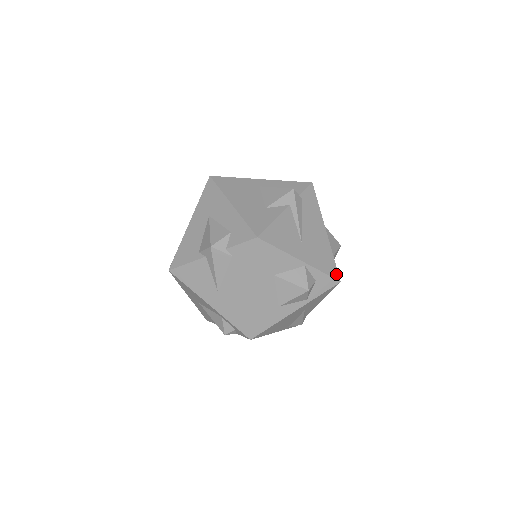
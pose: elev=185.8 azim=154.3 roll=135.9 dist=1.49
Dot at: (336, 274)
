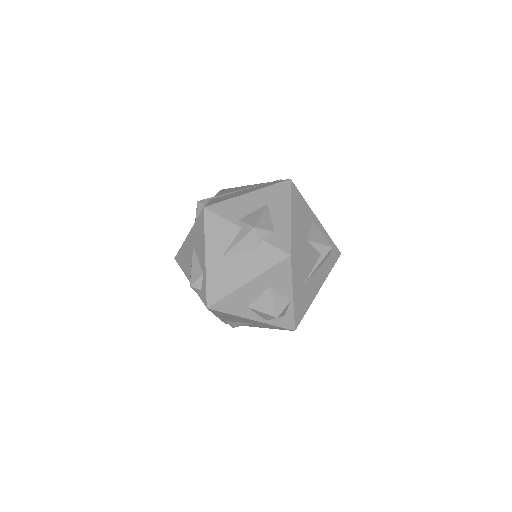
Dot at: (298, 323)
